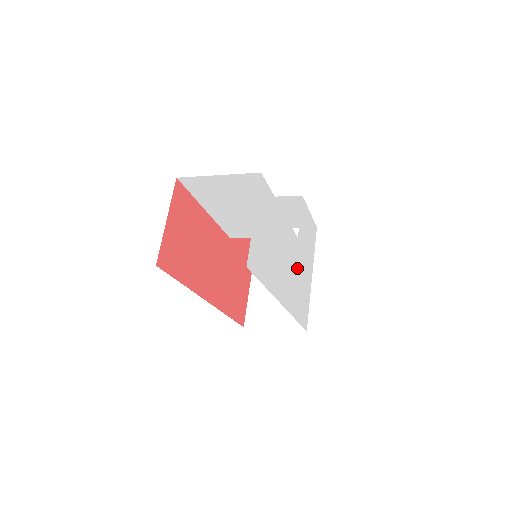
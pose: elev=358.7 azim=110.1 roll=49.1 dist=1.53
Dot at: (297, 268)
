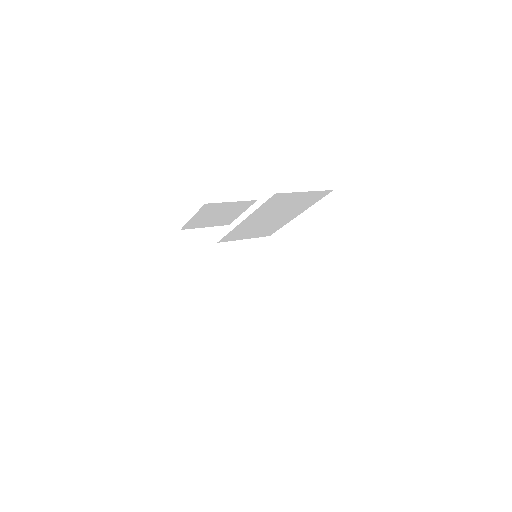
Dot at: occluded
